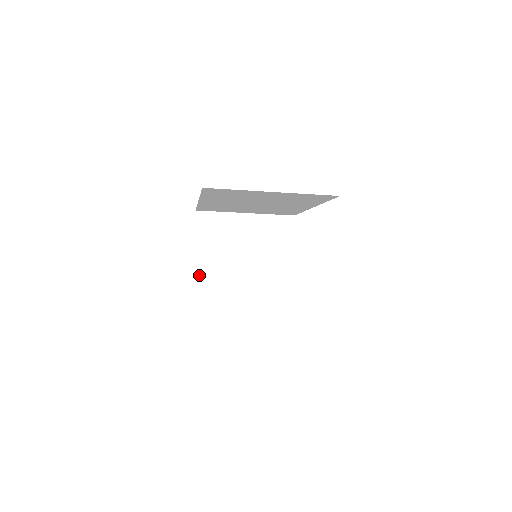
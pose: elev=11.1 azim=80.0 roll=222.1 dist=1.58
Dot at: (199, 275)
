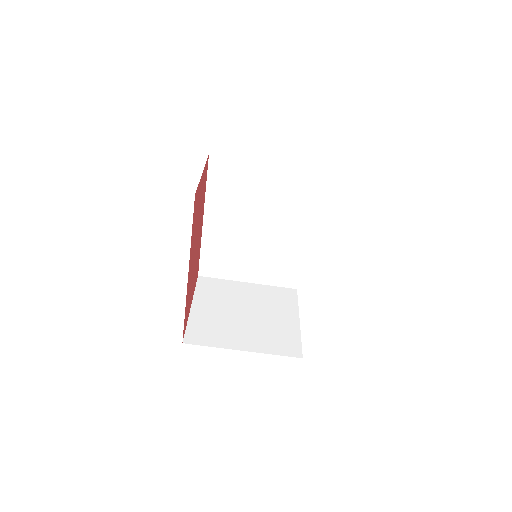
Dot at: (194, 319)
